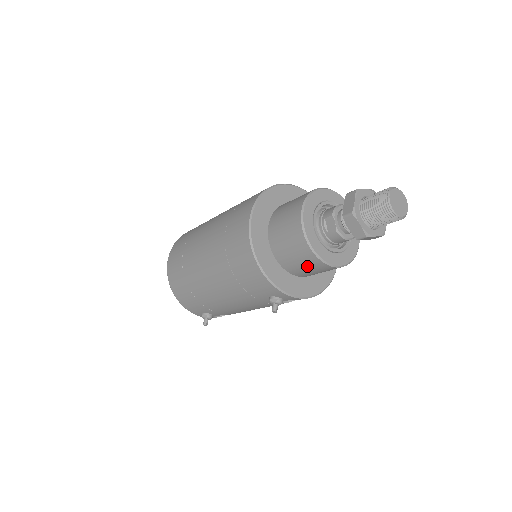
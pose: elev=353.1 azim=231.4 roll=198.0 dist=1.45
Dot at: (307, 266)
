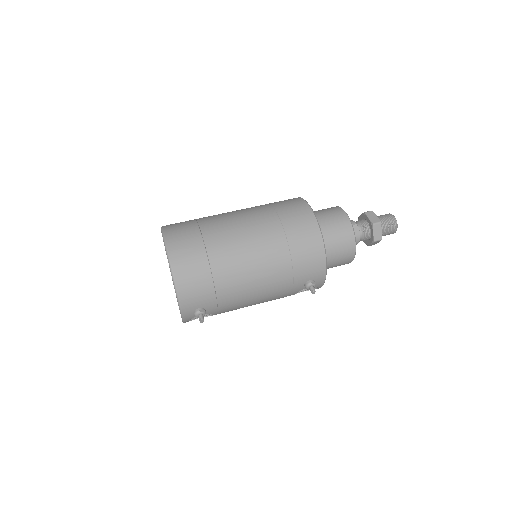
Dot at: (341, 257)
